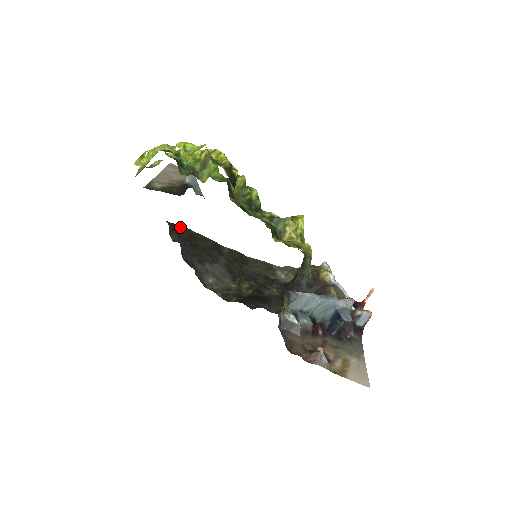
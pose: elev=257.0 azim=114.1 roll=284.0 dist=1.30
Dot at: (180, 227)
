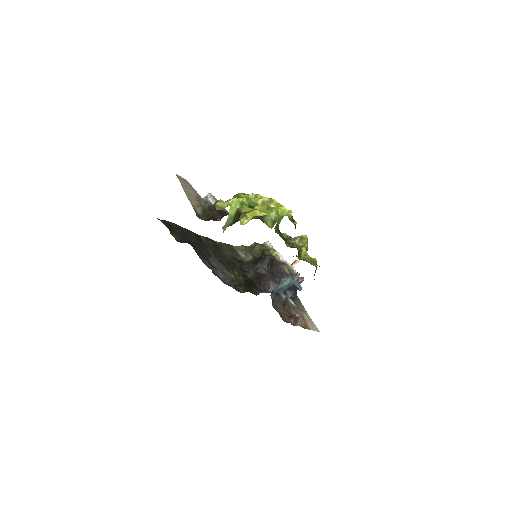
Dot at: (170, 224)
